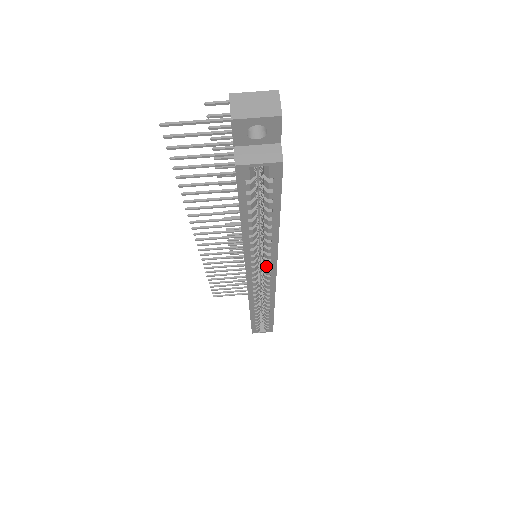
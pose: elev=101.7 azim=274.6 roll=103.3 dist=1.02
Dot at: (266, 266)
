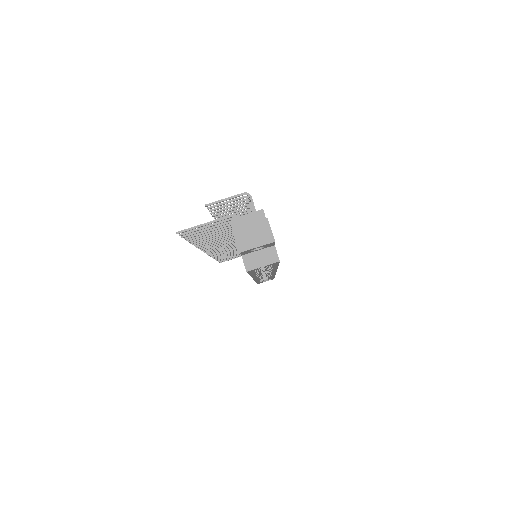
Dot at: (268, 273)
